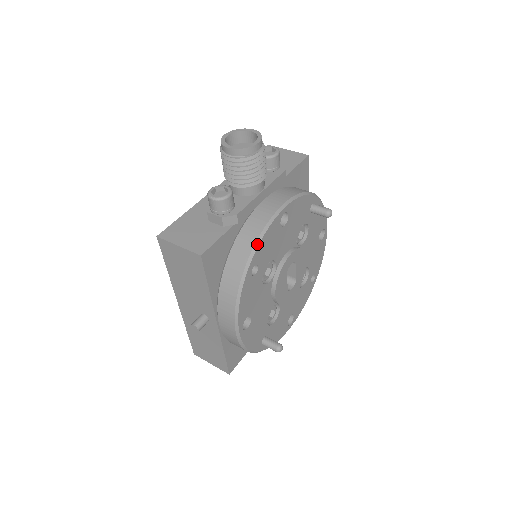
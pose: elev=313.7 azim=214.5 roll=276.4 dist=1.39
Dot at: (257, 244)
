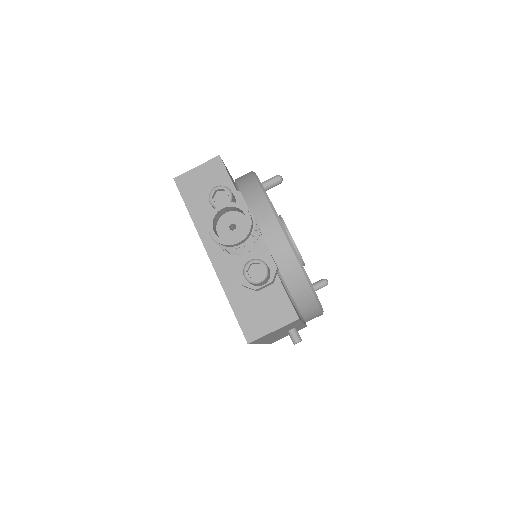
Dot at: (301, 265)
